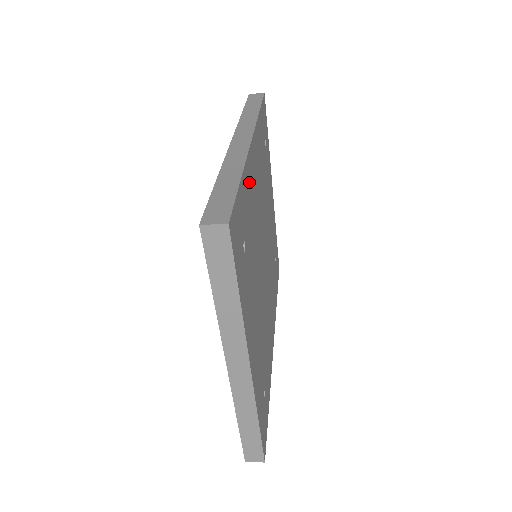
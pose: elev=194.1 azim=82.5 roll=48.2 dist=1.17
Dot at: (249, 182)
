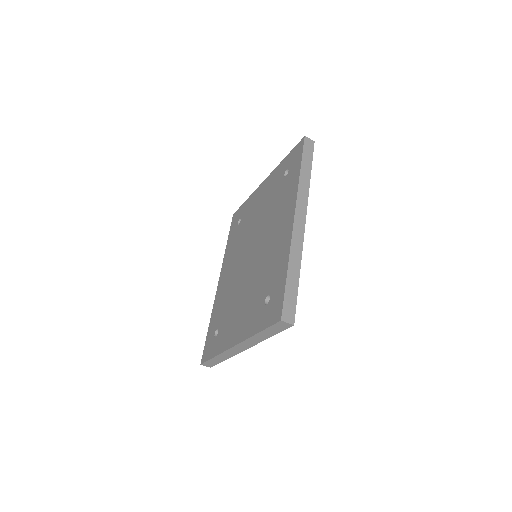
Dot at: occluded
